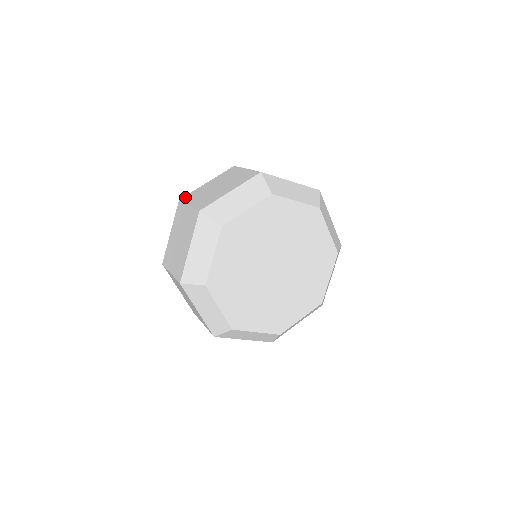
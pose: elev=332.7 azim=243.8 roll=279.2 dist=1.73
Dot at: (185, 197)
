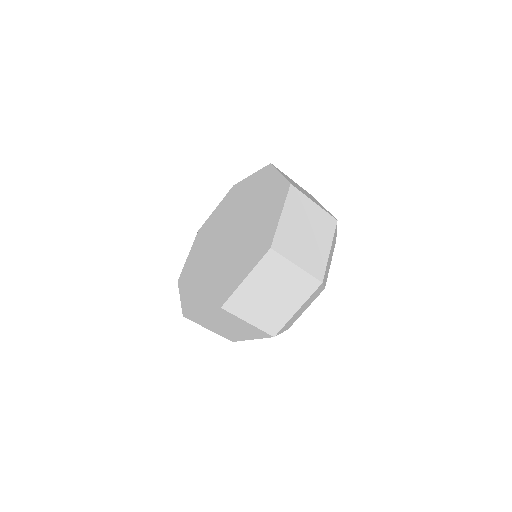
Dot at: (229, 306)
